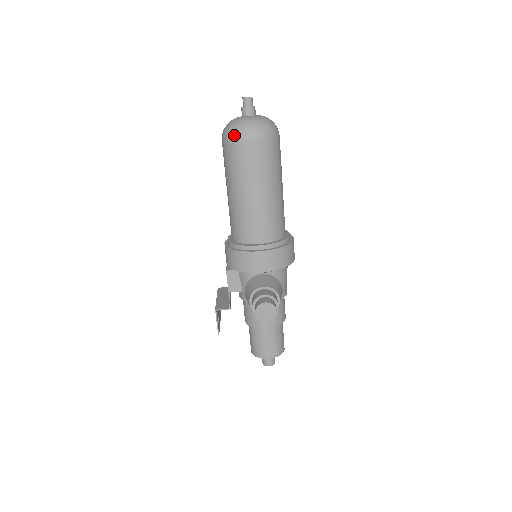
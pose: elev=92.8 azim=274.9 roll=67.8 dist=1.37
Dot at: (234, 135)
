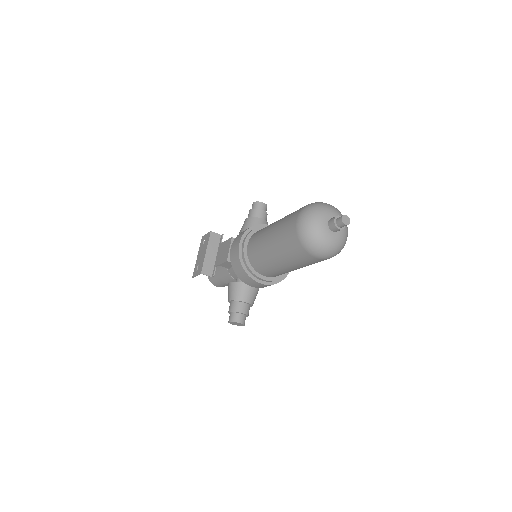
Dot at: (308, 246)
